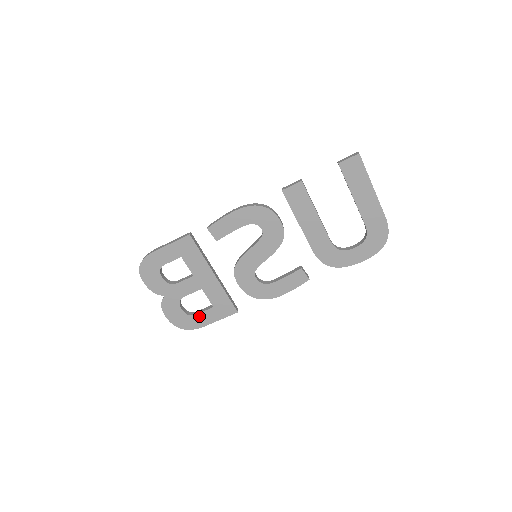
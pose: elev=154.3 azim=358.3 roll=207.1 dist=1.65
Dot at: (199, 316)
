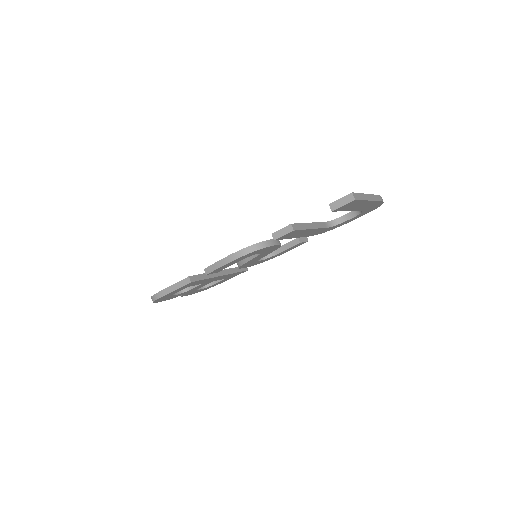
Dot at: occluded
